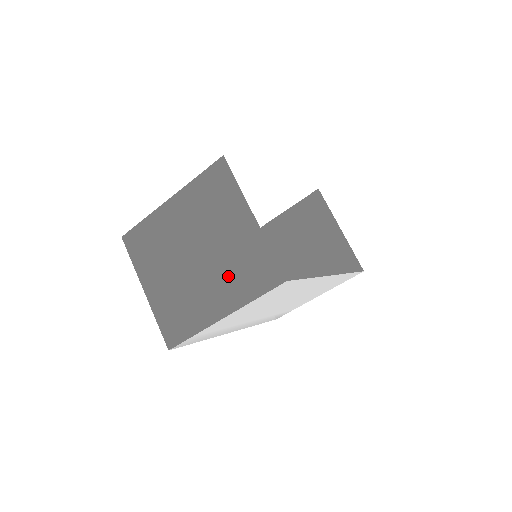
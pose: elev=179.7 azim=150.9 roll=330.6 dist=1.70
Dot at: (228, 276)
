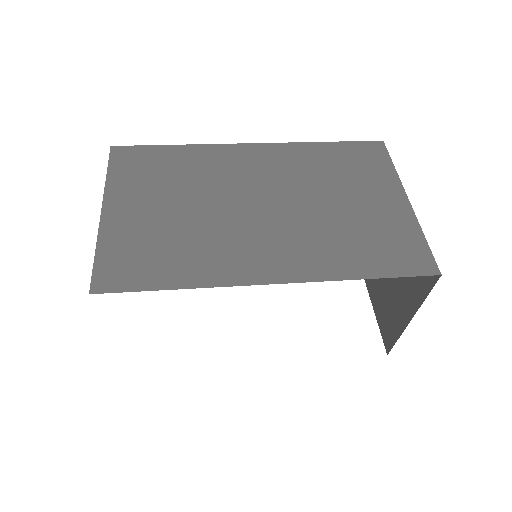
Dot at: occluded
